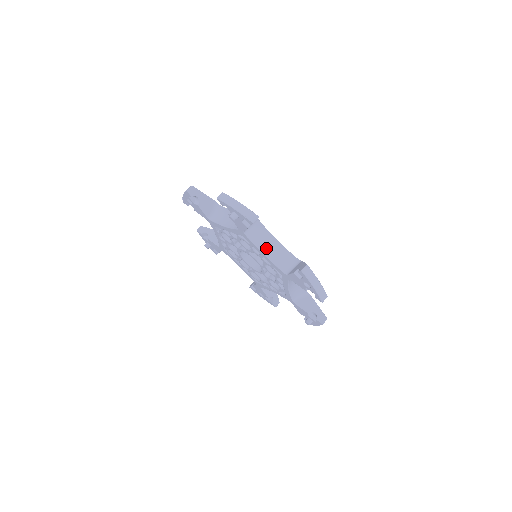
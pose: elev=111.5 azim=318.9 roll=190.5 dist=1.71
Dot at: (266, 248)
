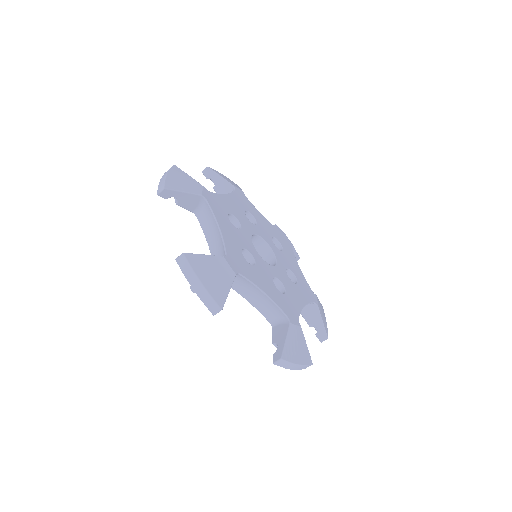
Dot at: (250, 295)
